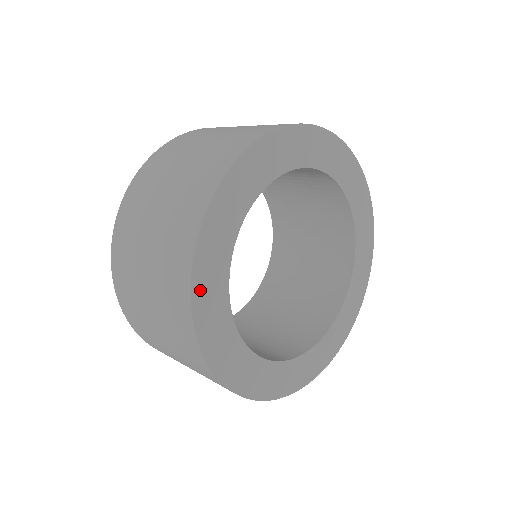
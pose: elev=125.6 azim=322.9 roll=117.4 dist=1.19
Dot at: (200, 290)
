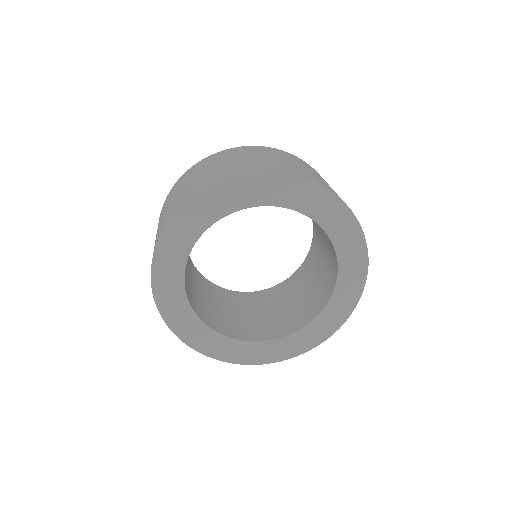
Dot at: (159, 276)
